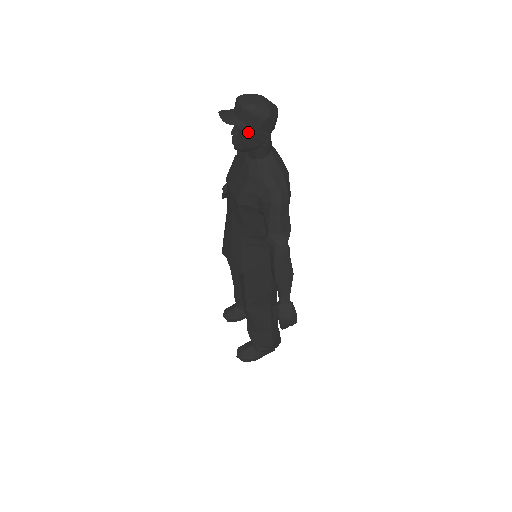
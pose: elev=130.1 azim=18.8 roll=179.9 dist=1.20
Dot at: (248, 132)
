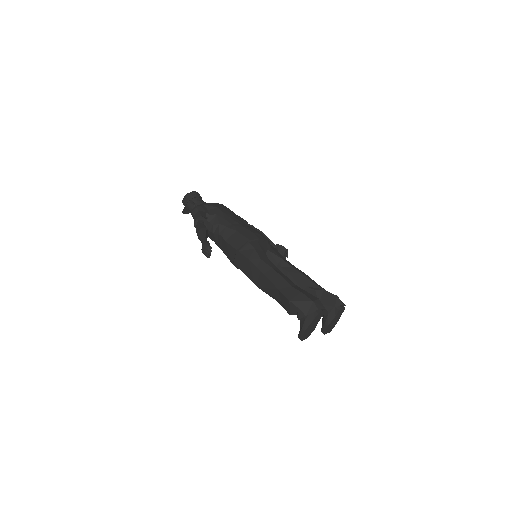
Dot at: (188, 207)
